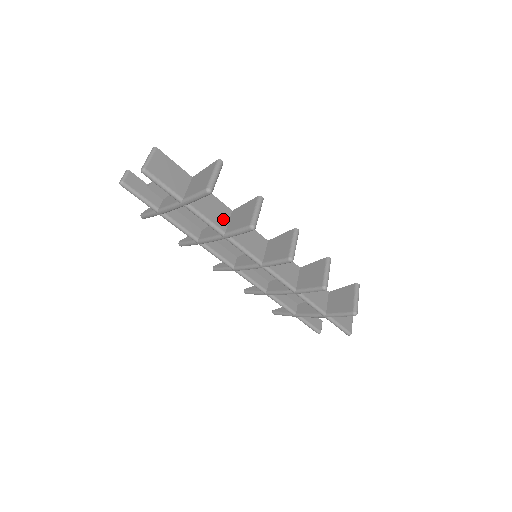
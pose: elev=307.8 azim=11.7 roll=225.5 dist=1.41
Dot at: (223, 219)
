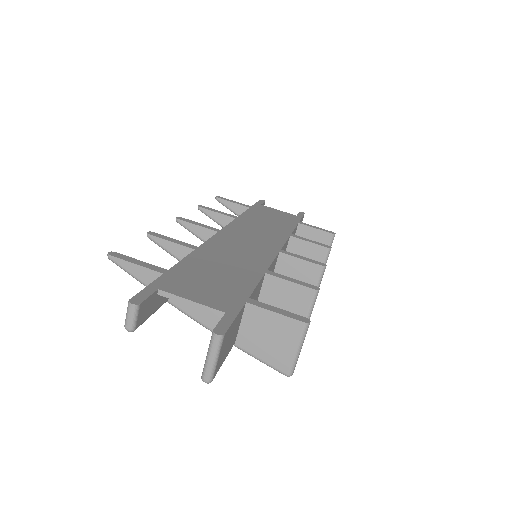
Dot at: (257, 298)
